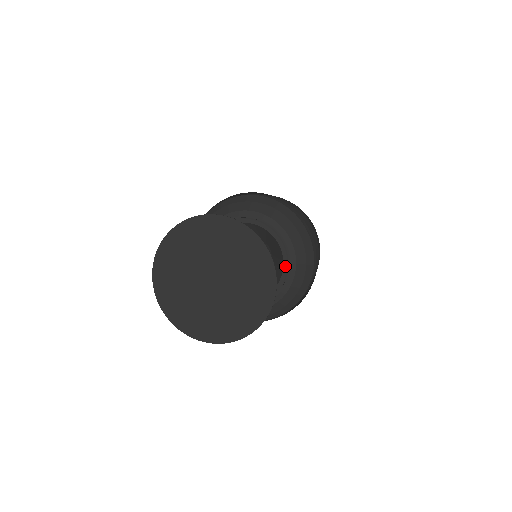
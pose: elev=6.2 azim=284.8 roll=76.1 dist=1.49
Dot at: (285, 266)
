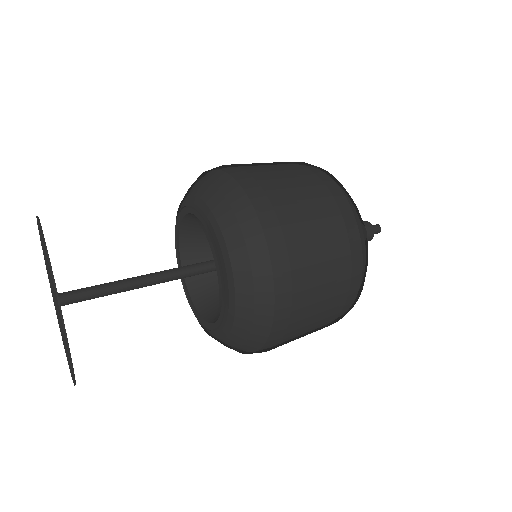
Dot at: (221, 315)
